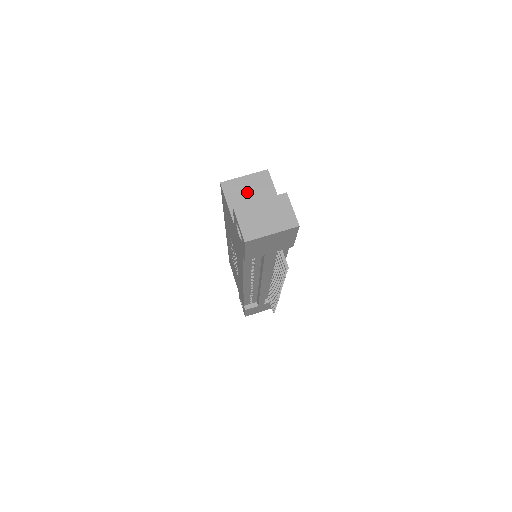
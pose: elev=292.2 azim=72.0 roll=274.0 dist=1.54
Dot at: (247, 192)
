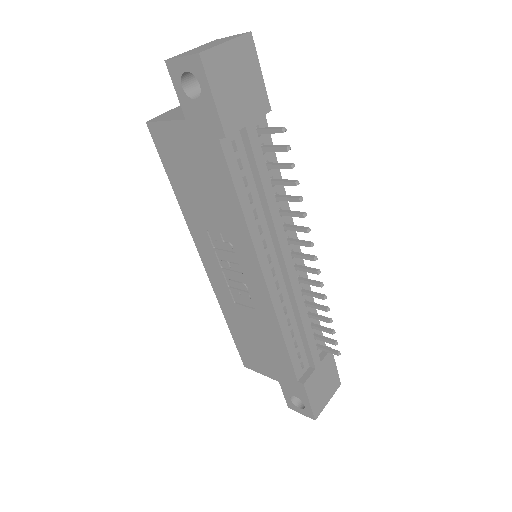
Dot at: occluded
